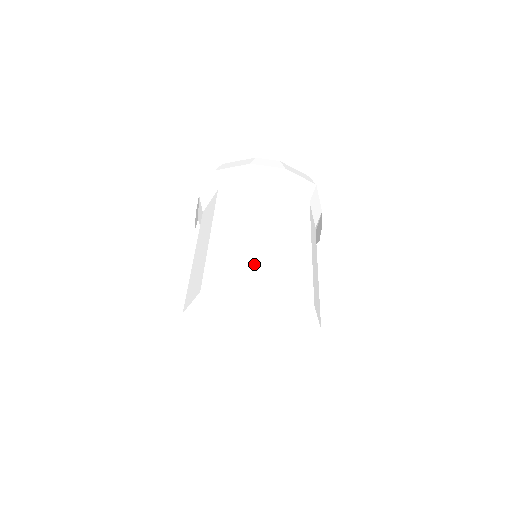
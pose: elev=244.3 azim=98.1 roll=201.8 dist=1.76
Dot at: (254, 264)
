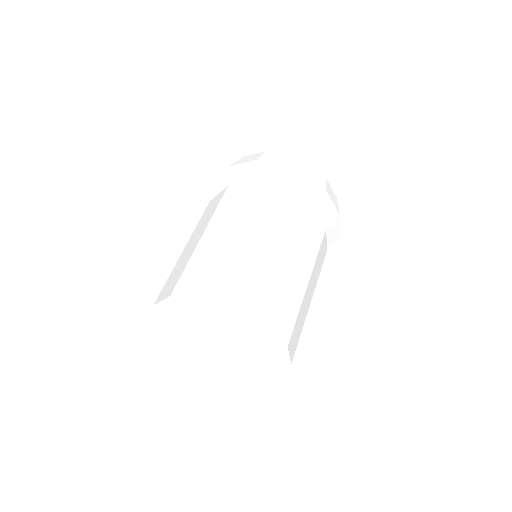
Dot at: (189, 272)
